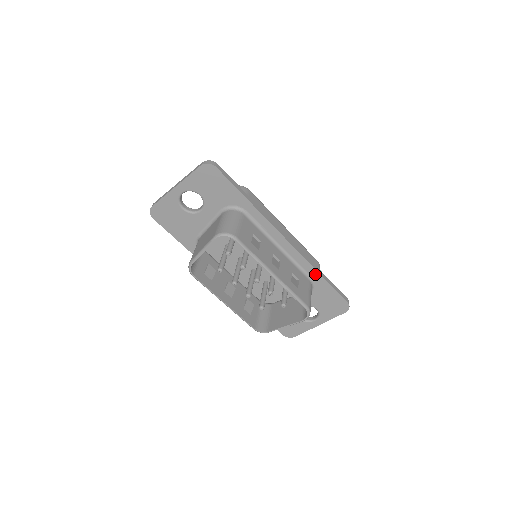
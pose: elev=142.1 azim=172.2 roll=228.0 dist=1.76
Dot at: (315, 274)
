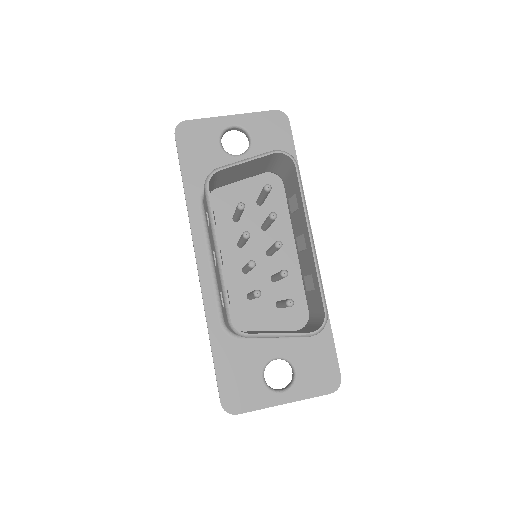
Dot at: occluded
